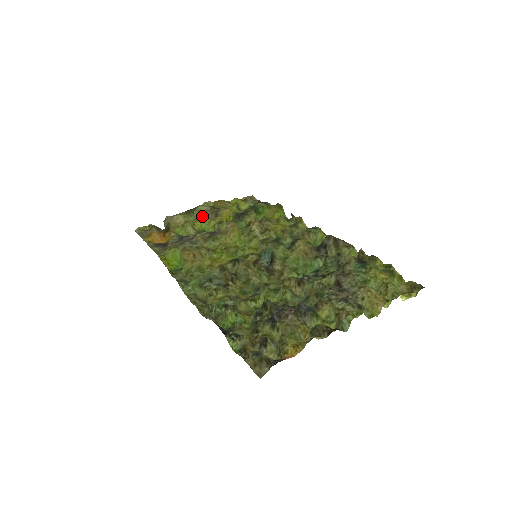
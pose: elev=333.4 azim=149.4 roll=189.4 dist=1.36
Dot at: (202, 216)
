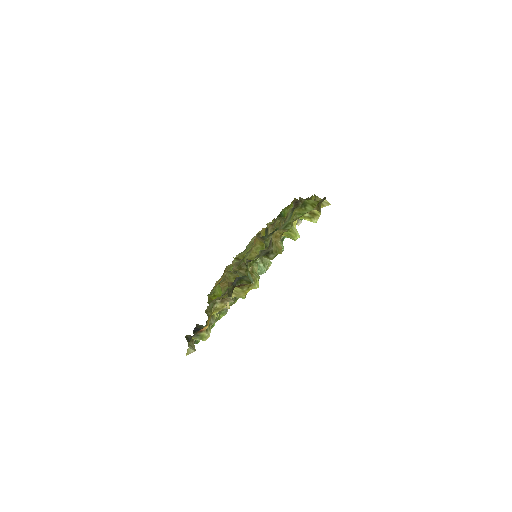
Dot at: (249, 246)
